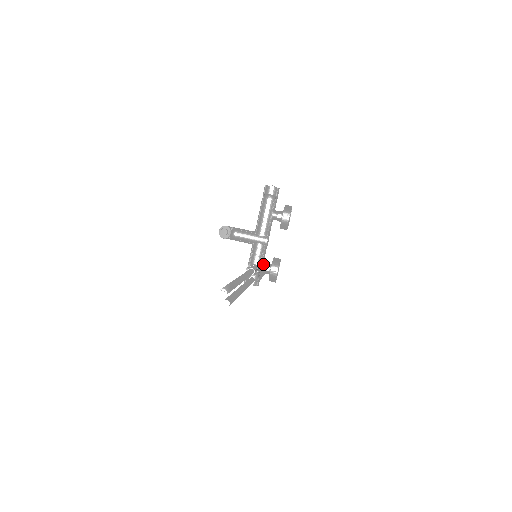
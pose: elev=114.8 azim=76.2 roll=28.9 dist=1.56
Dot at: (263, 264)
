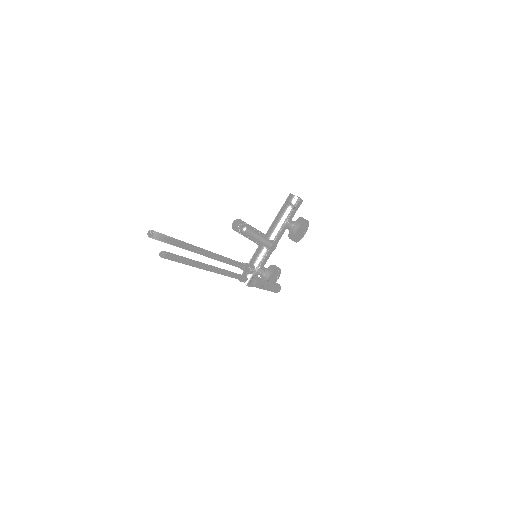
Dot at: (261, 267)
